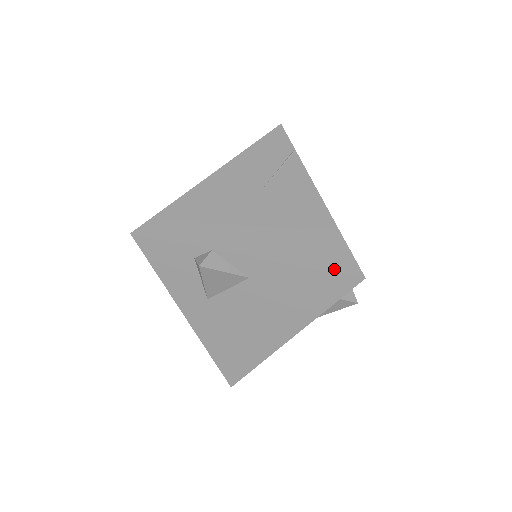
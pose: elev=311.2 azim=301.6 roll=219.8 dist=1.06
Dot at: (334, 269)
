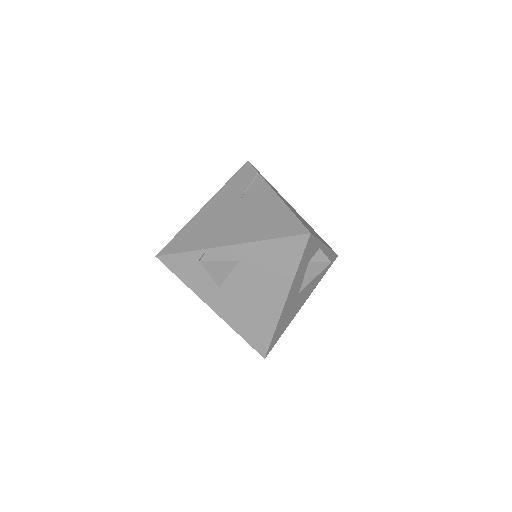
Dot at: (288, 235)
